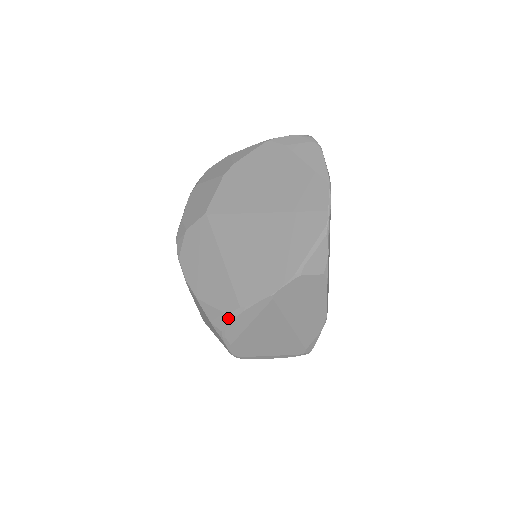
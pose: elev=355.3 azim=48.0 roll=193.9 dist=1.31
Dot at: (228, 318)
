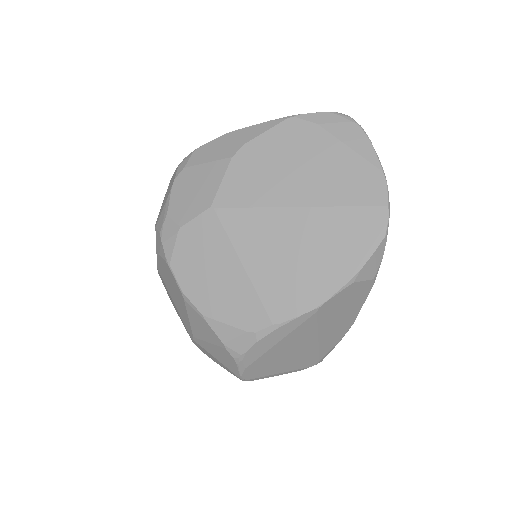
Dot at: (253, 338)
